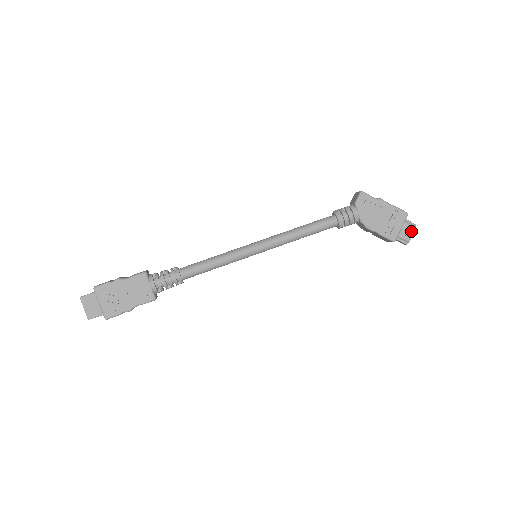
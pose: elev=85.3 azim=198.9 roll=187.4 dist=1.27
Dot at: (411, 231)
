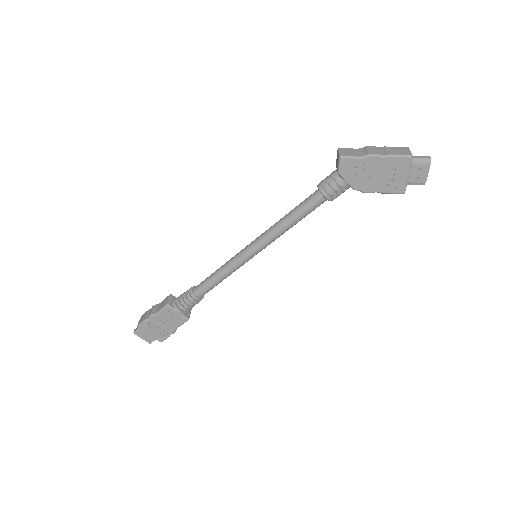
Dot at: (424, 170)
